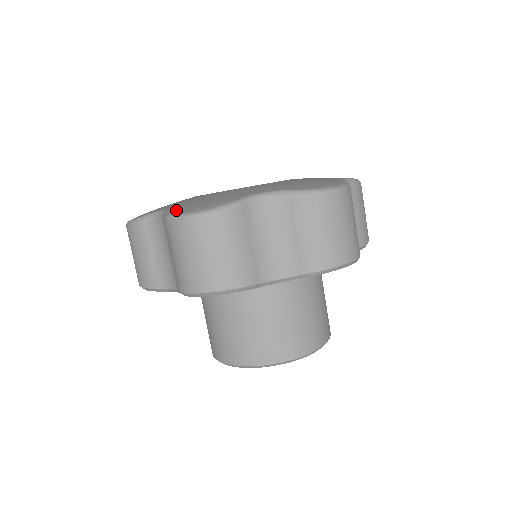
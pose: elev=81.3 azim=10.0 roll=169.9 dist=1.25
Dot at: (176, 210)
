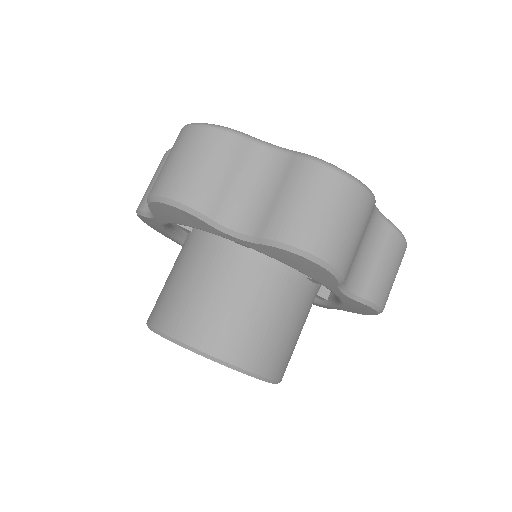
Dot at: occluded
